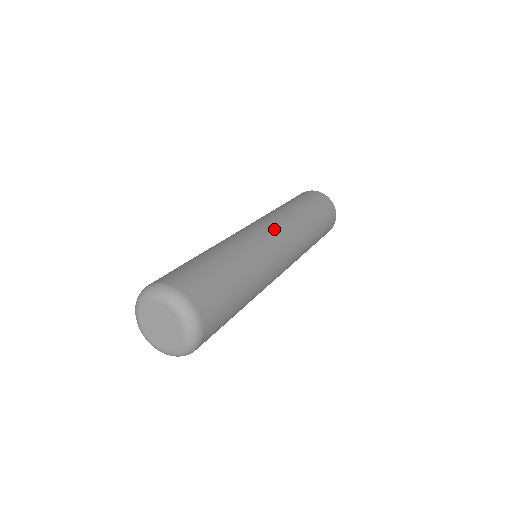
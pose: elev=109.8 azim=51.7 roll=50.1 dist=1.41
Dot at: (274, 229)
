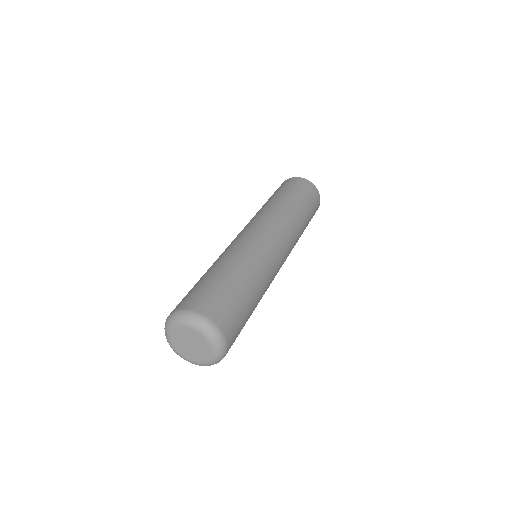
Dot at: (262, 227)
